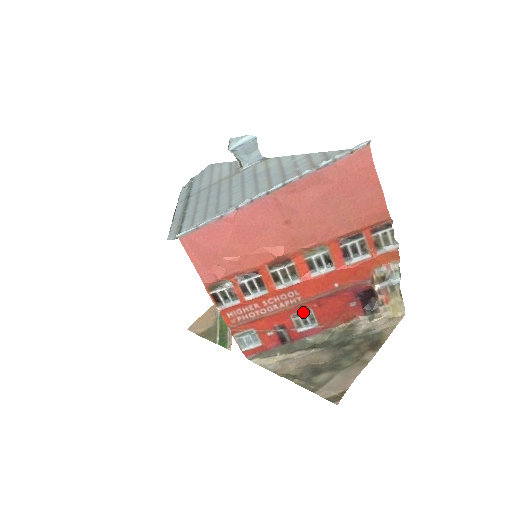
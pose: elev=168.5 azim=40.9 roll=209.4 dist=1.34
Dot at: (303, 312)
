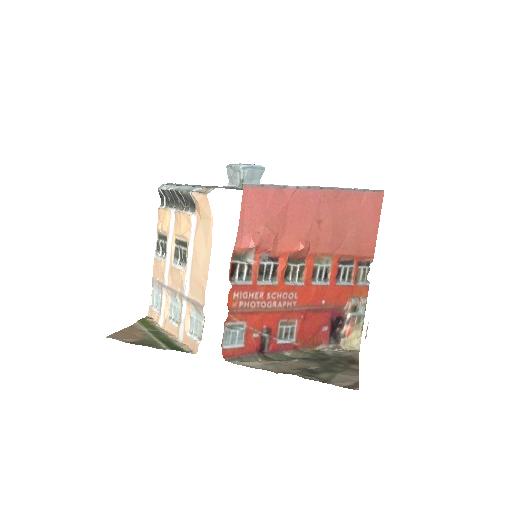
Dot at: (288, 322)
